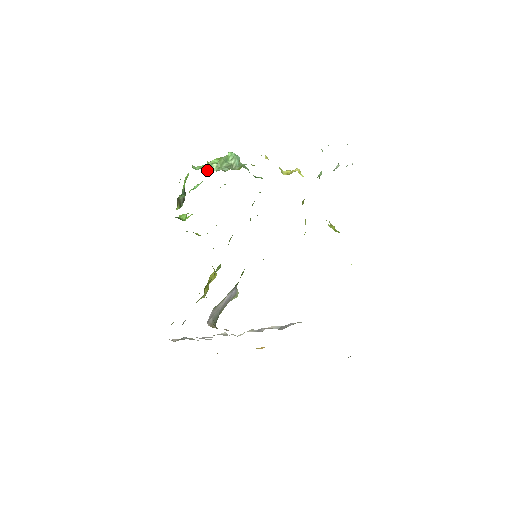
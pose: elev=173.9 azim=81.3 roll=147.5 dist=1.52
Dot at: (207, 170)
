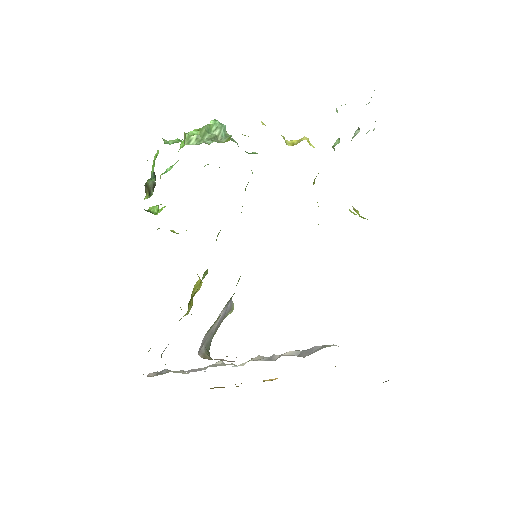
Dot at: (183, 146)
